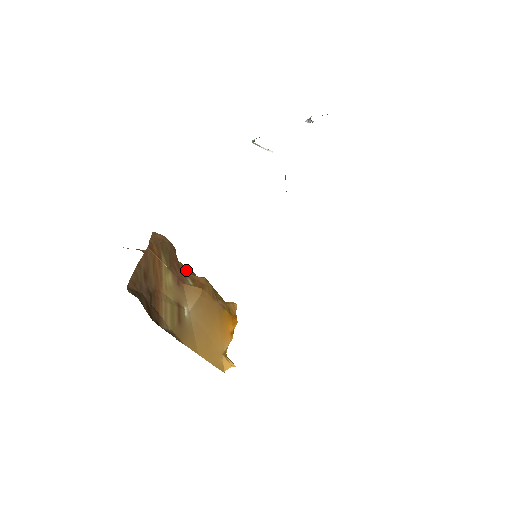
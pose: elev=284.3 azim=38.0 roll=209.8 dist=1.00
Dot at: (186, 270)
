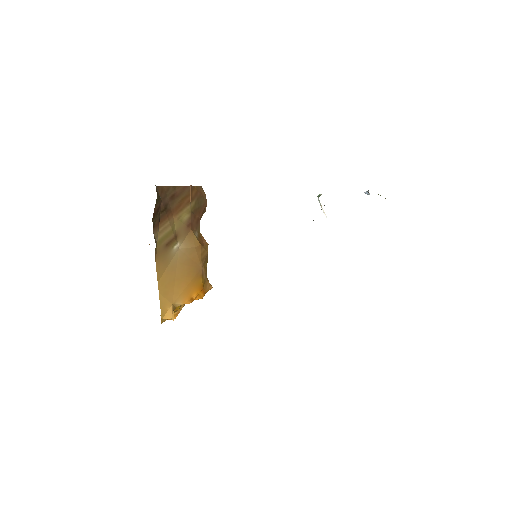
Dot at: occluded
